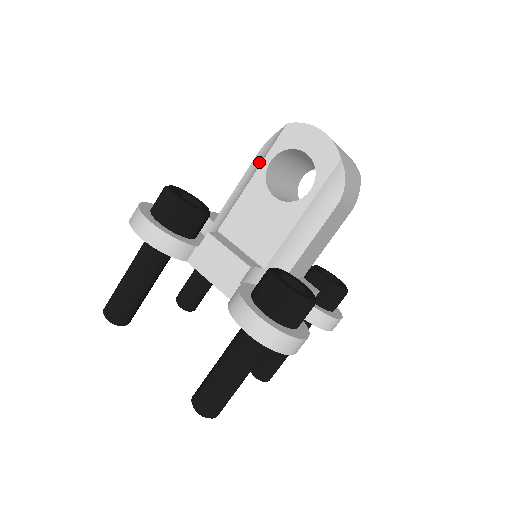
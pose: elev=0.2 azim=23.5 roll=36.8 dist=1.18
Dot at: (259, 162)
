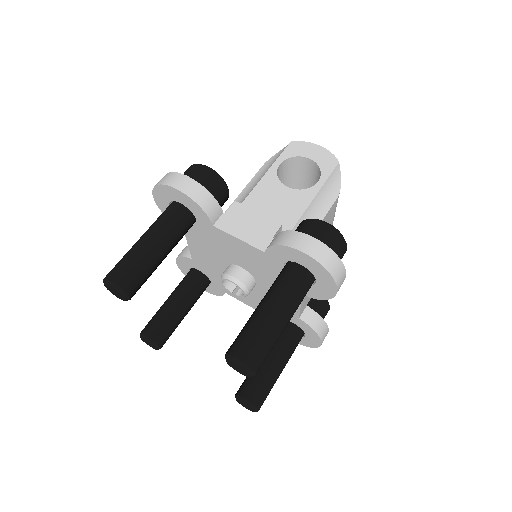
Dot at: (266, 169)
